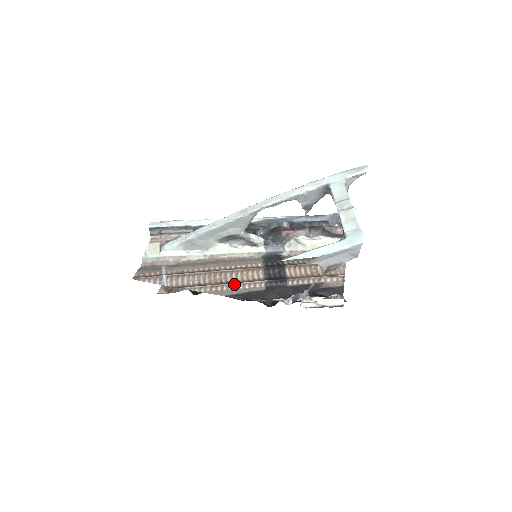
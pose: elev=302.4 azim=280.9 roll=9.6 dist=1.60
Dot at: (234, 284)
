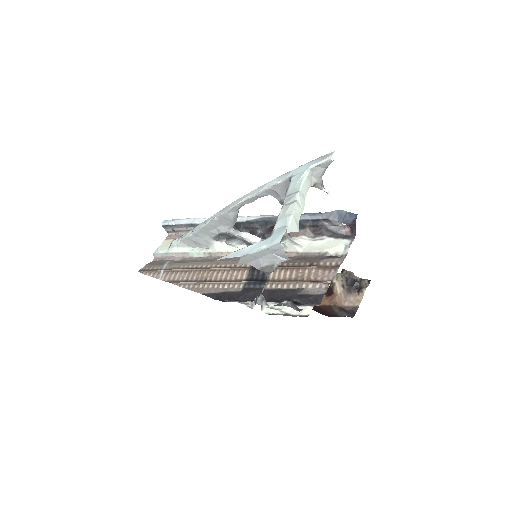
Dot at: (215, 283)
